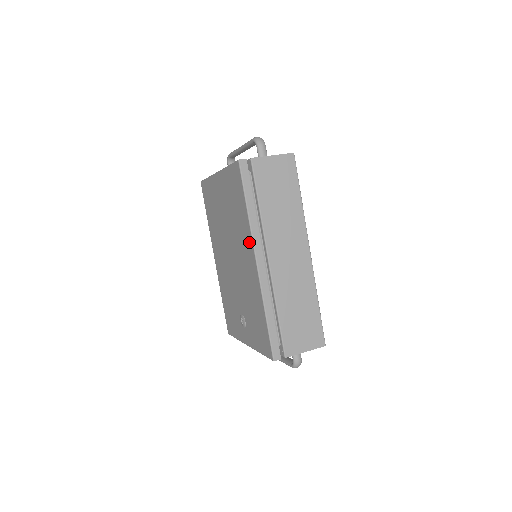
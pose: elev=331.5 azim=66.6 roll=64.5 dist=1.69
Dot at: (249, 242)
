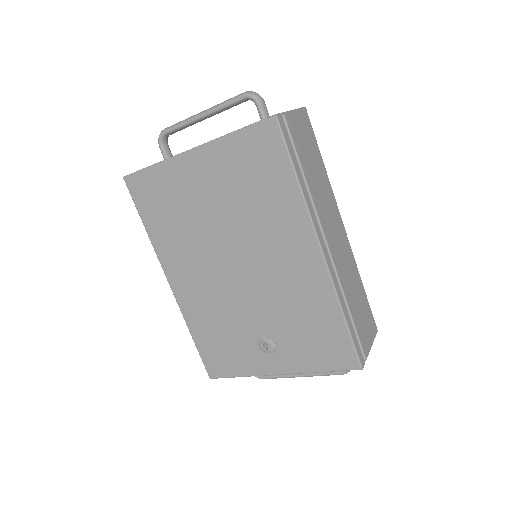
Dot at: (302, 228)
